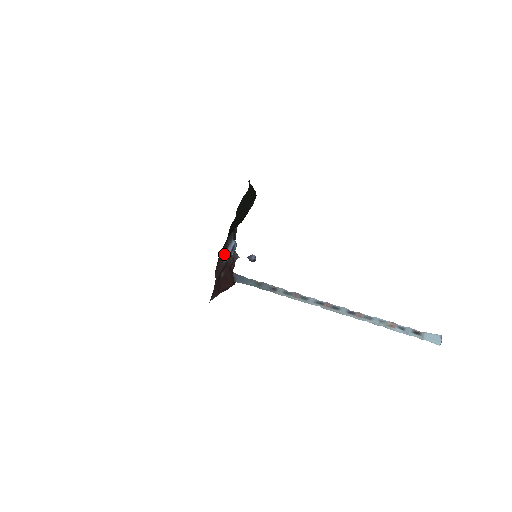
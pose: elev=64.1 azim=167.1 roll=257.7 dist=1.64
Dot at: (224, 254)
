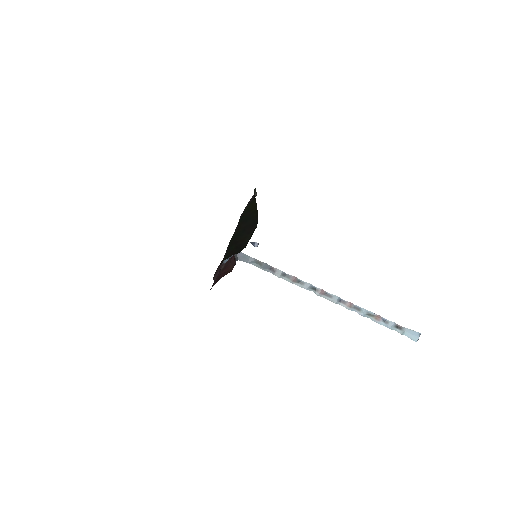
Dot at: occluded
